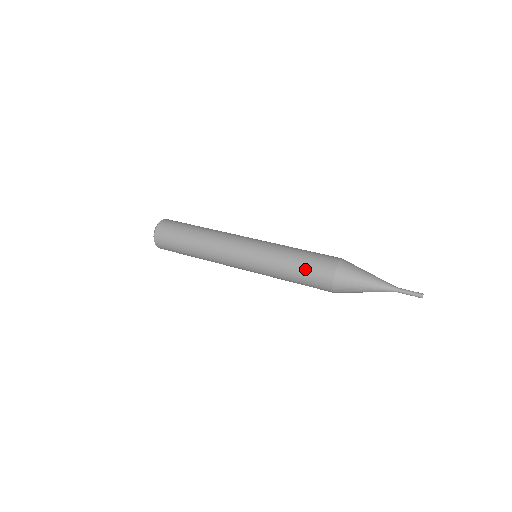
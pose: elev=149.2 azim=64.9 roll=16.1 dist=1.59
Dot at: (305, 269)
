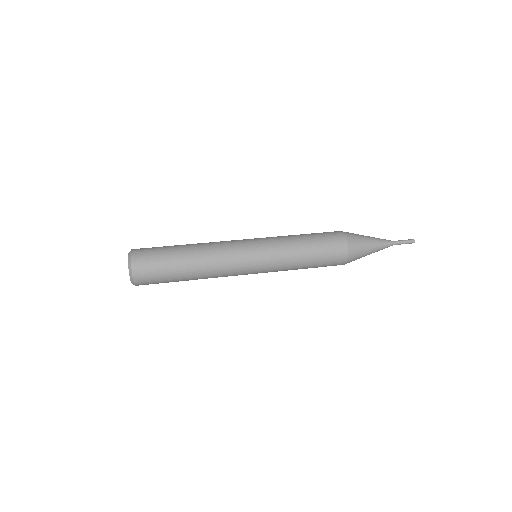
Dot at: (317, 240)
